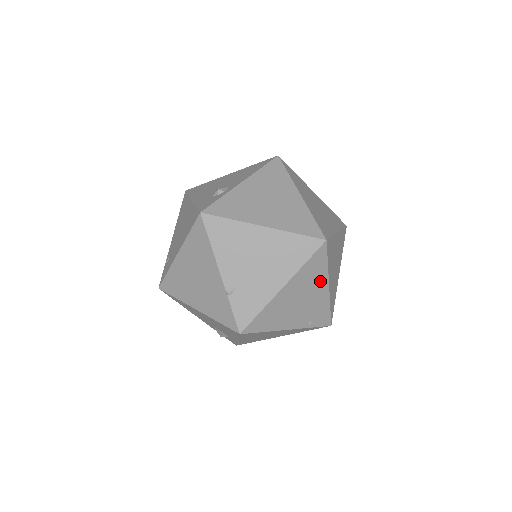
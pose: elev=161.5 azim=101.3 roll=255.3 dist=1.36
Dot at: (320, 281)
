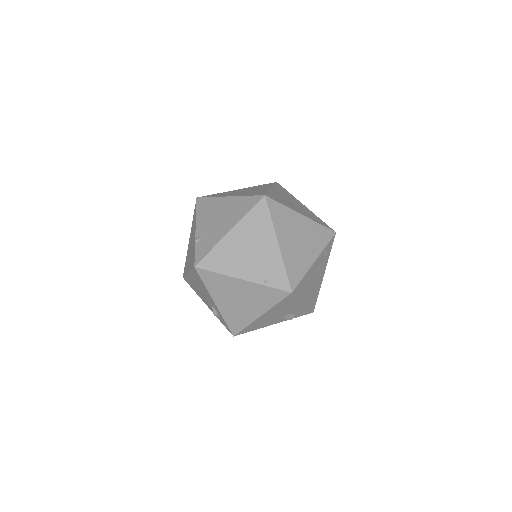
Dot at: (267, 235)
